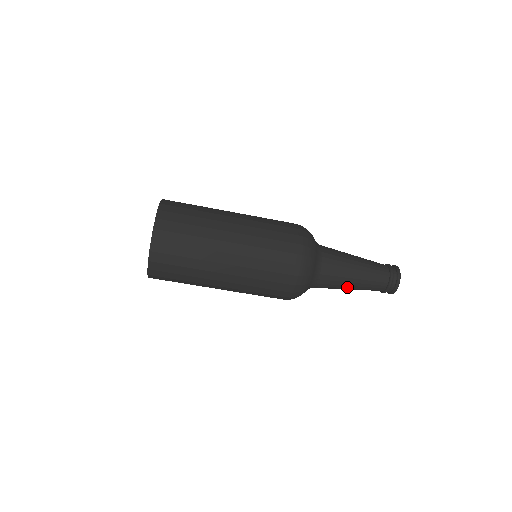
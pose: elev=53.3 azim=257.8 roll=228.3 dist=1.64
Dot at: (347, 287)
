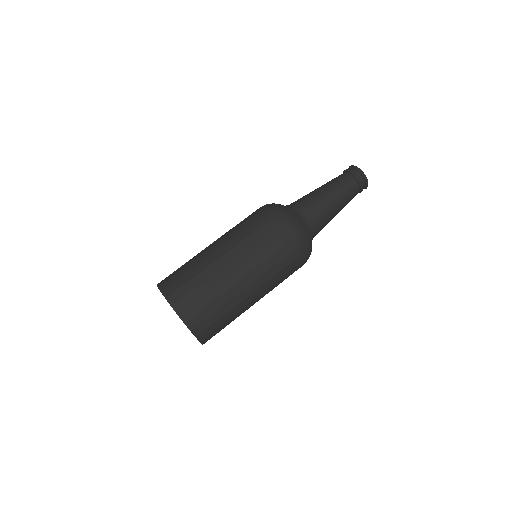
Dot at: (335, 215)
